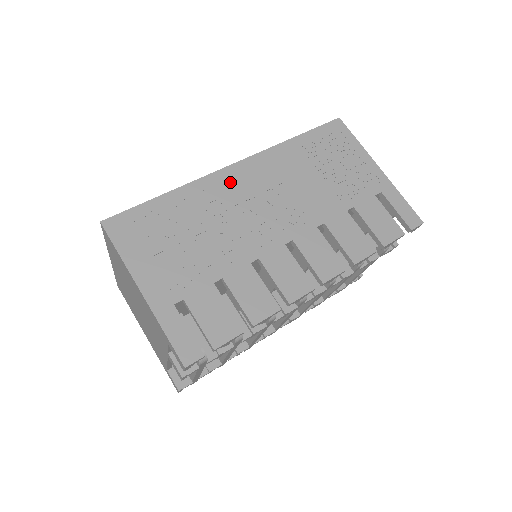
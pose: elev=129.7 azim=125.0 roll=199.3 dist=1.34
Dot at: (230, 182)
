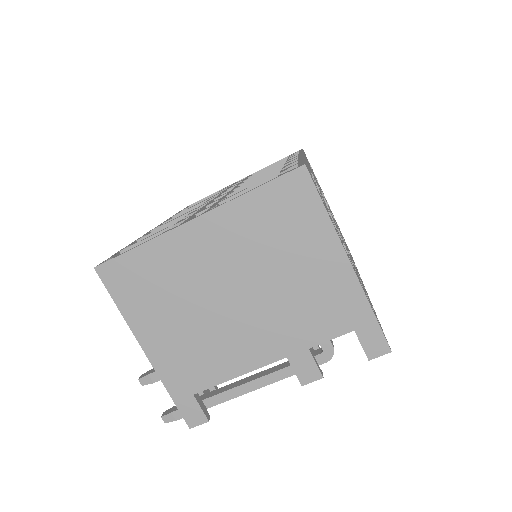
Dot at: (311, 171)
